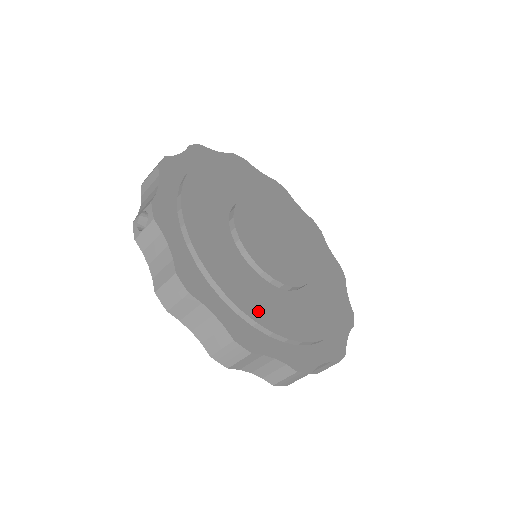
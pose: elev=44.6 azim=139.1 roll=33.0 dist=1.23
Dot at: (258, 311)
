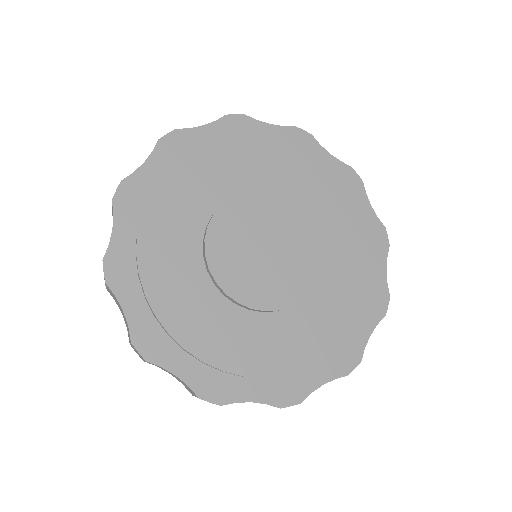
Dot at: (180, 322)
